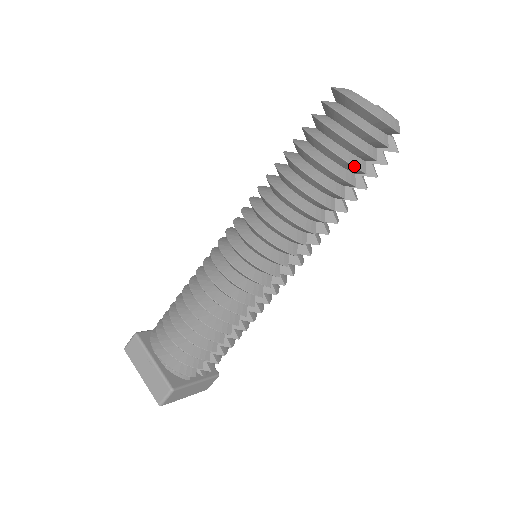
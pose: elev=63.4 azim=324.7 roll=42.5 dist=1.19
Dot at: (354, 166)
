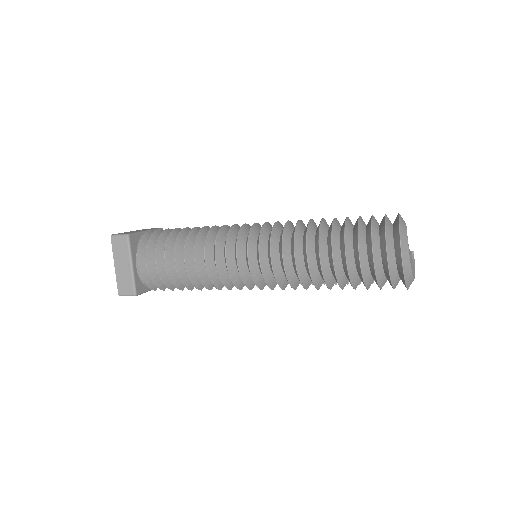
Dot at: (365, 285)
